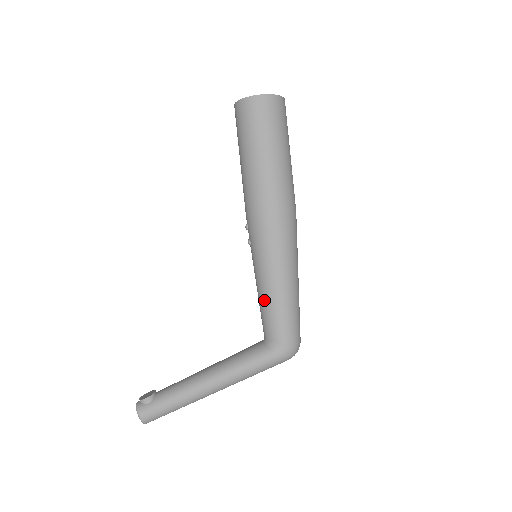
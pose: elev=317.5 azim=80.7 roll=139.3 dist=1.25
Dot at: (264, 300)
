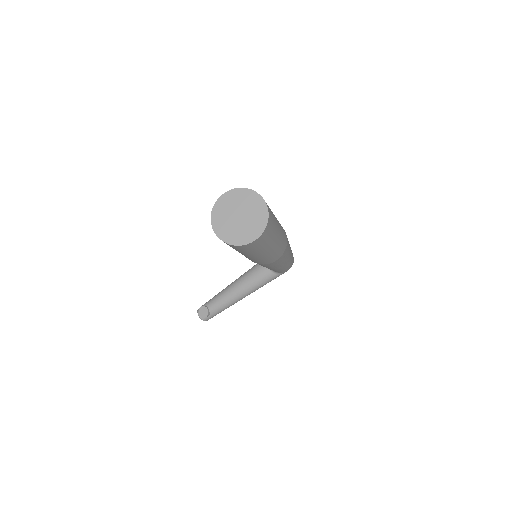
Dot at: occluded
